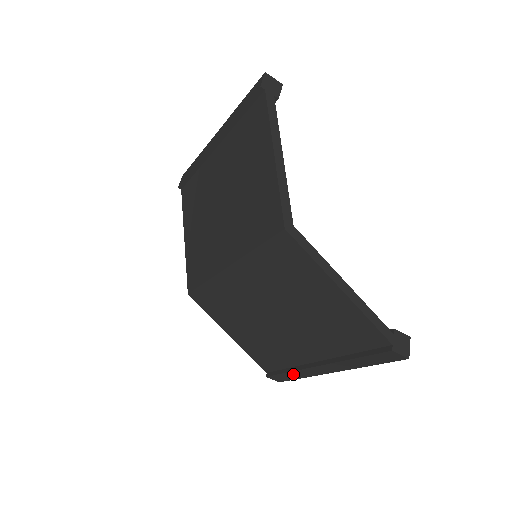
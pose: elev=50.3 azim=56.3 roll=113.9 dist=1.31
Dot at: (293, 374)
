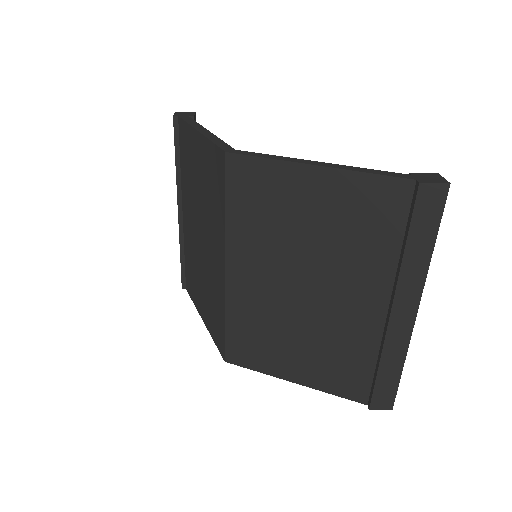
Dot at: (387, 368)
